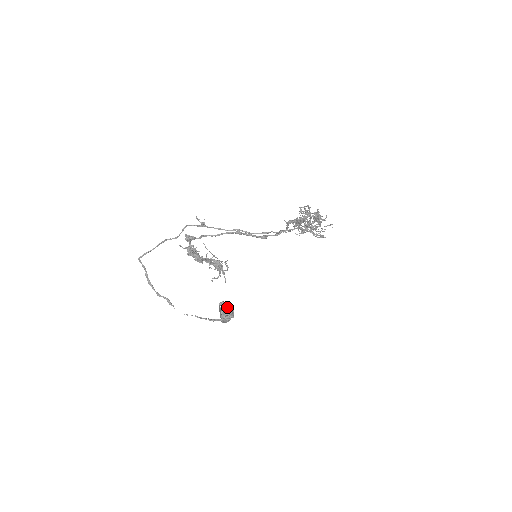
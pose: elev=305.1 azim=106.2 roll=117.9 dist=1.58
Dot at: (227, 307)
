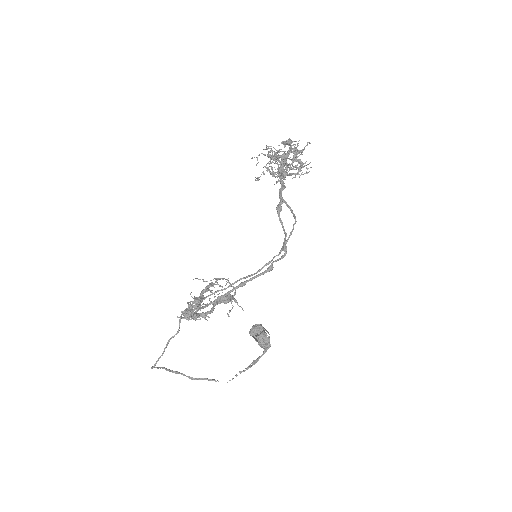
Dot at: (261, 336)
